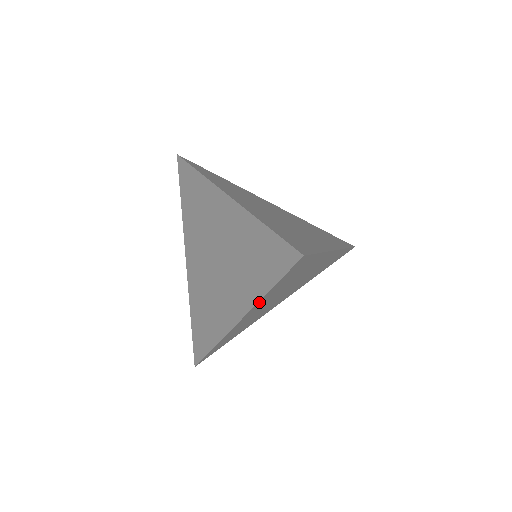
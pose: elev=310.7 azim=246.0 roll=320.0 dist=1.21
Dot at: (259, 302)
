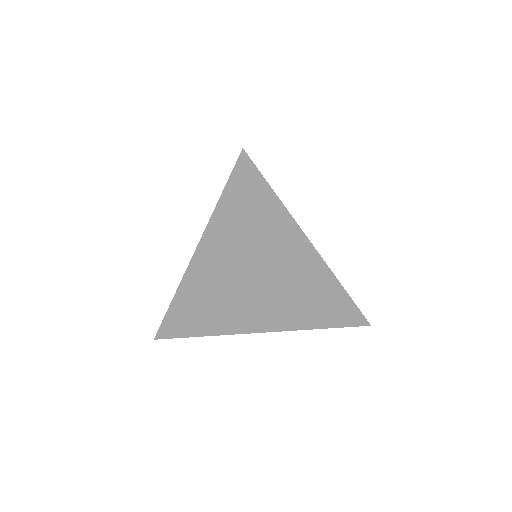
Dot at: (212, 226)
